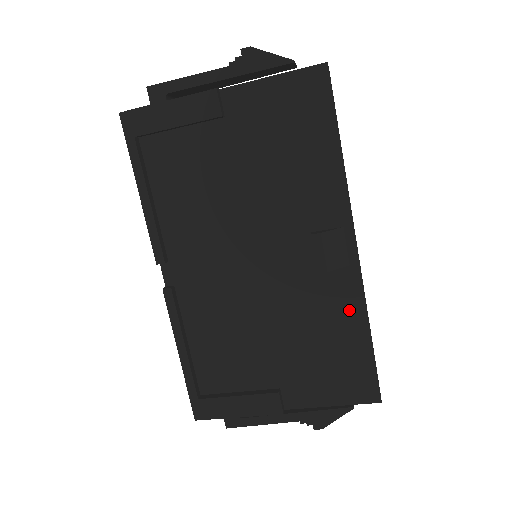
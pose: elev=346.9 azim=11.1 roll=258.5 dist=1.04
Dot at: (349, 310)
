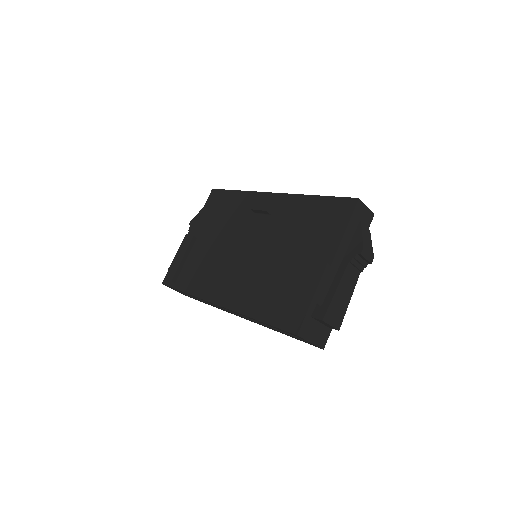
Dot at: (298, 204)
